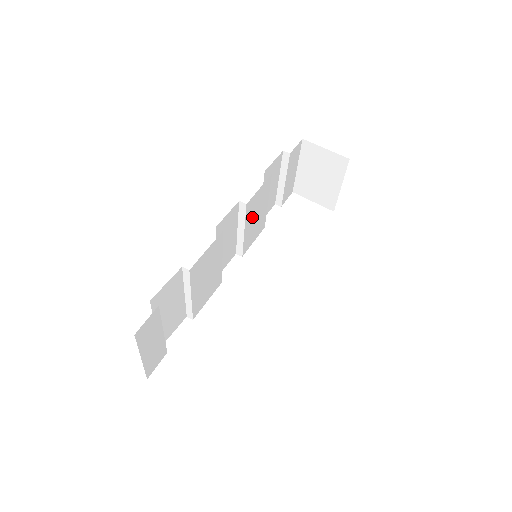
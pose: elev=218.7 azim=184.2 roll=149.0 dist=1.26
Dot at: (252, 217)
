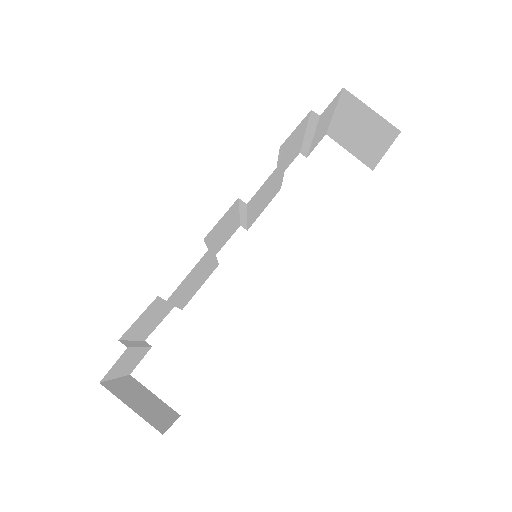
Dot at: (259, 201)
